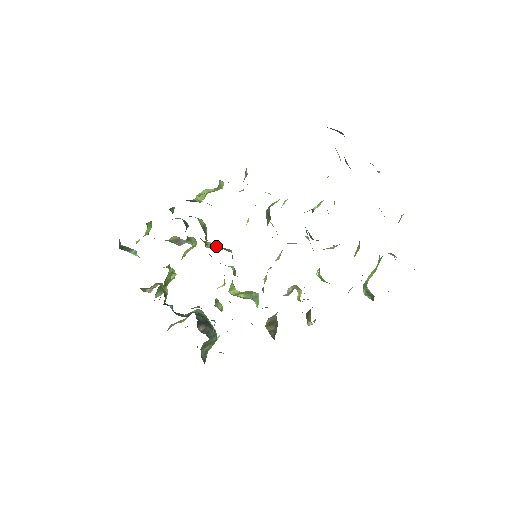
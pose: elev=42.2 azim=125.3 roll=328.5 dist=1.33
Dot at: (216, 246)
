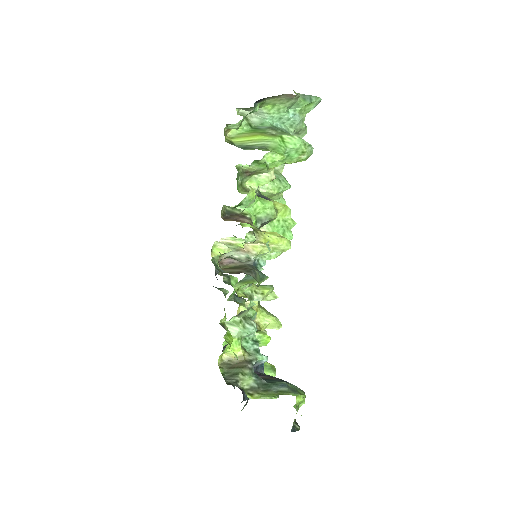
Dot at: occluded
